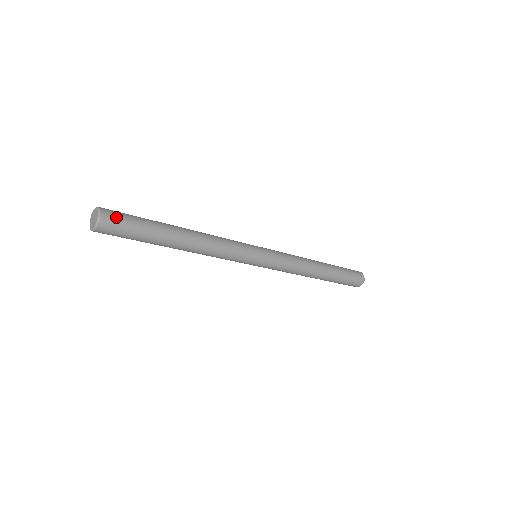
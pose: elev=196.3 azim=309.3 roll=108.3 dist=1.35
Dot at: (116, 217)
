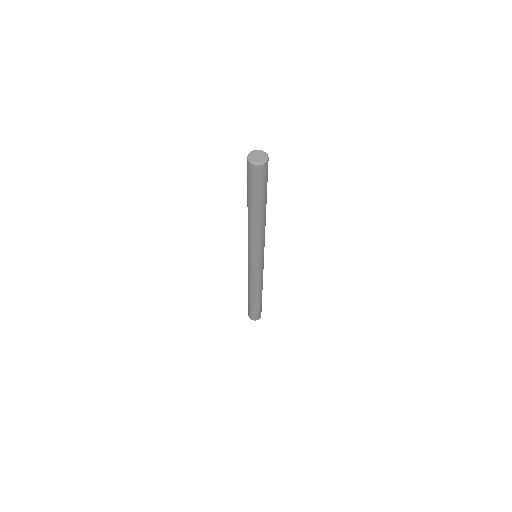
Dot at: (266, 172)
